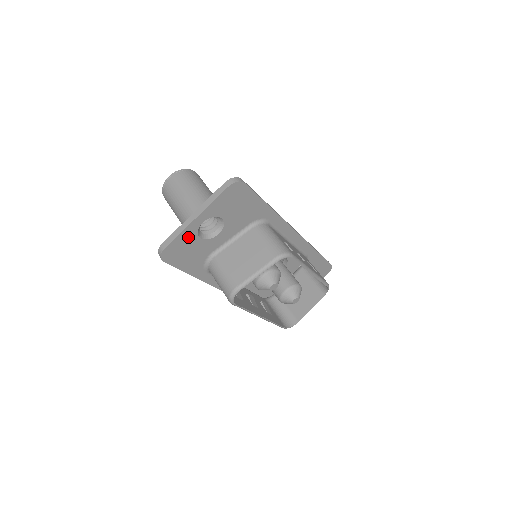
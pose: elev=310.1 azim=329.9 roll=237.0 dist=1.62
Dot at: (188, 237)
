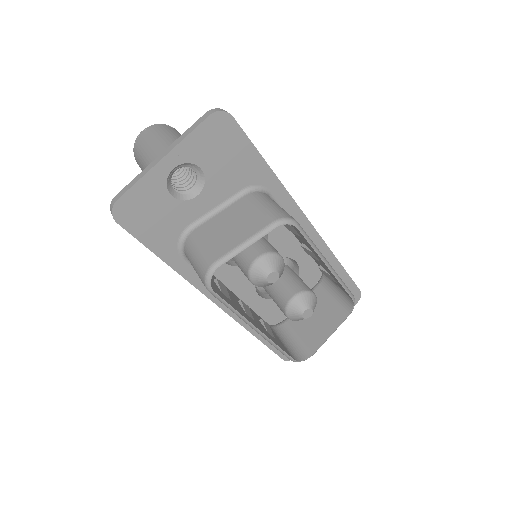
Dot at: (152, 189)
